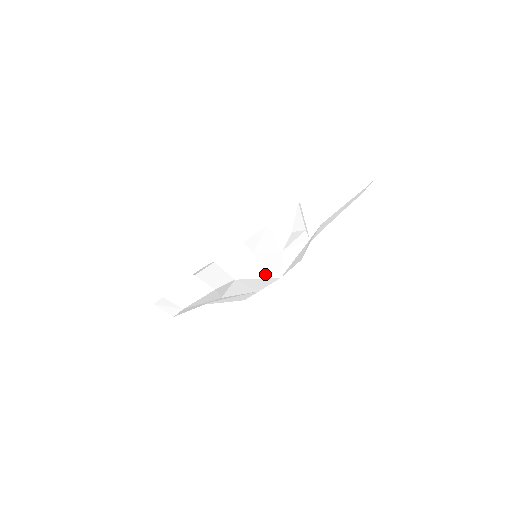
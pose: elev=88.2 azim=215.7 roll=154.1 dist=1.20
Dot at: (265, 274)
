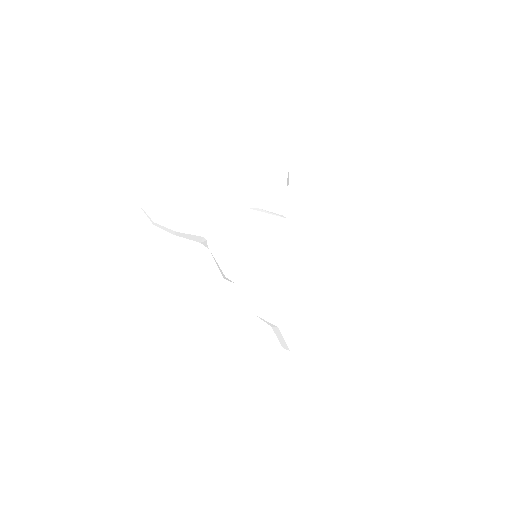
Dot at: occluded
